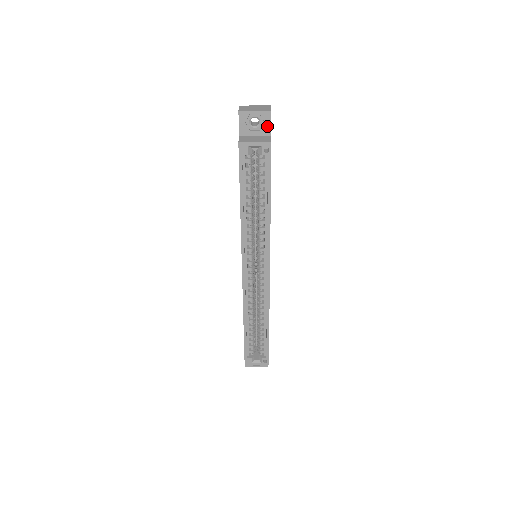
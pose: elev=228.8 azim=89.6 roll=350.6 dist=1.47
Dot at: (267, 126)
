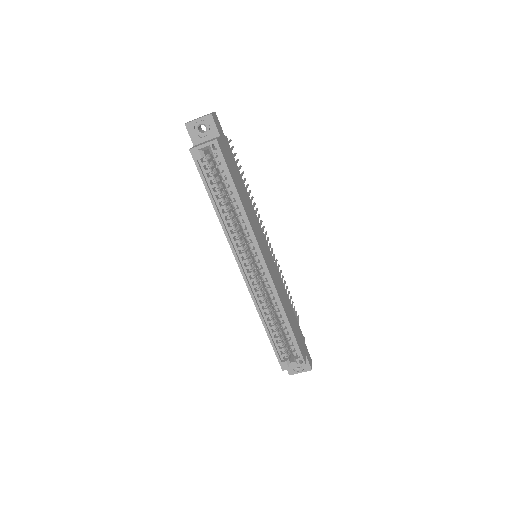
Dot at: (213, 128)
